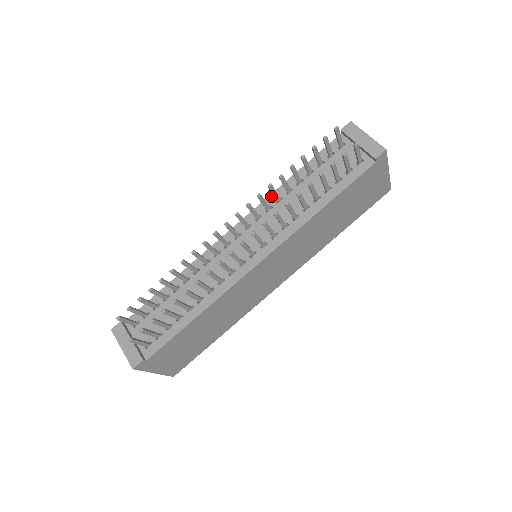
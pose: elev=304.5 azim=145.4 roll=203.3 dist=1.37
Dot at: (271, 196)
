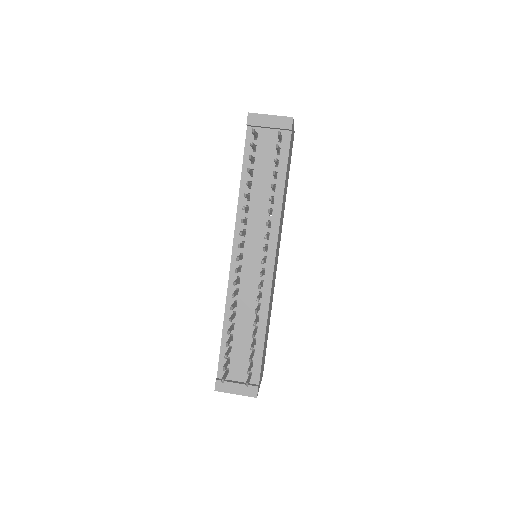
Dot at: (238, 211)
